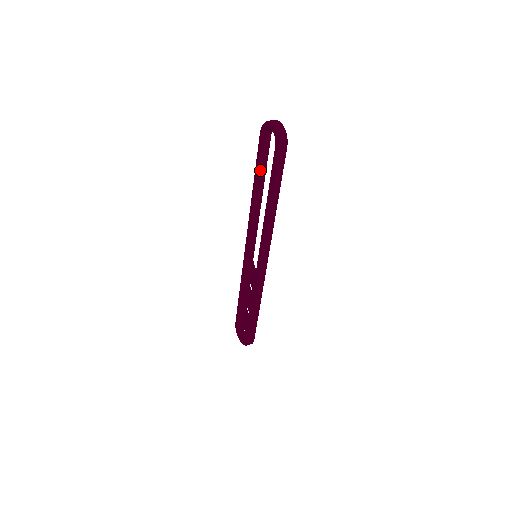
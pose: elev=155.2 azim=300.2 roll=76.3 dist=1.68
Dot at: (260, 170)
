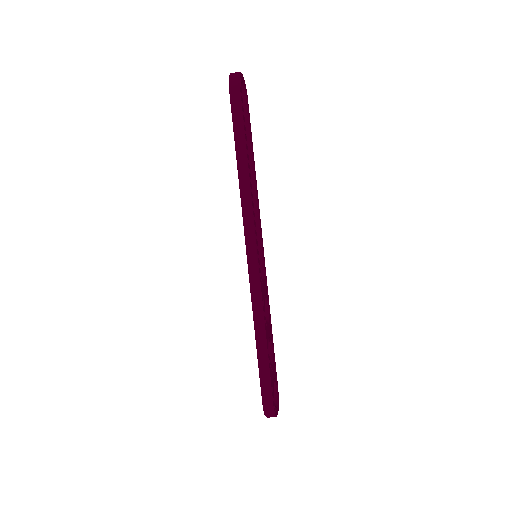
Dot at: occluded
